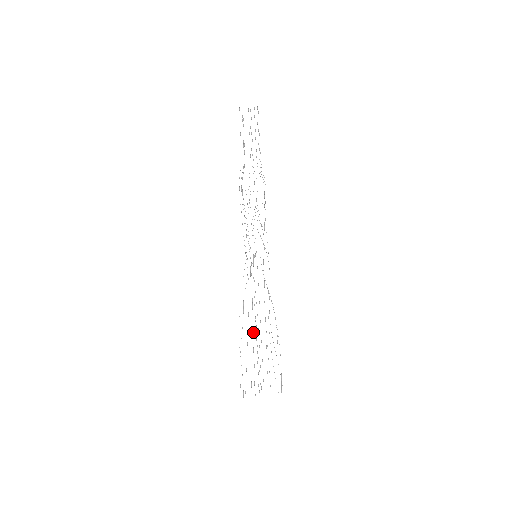
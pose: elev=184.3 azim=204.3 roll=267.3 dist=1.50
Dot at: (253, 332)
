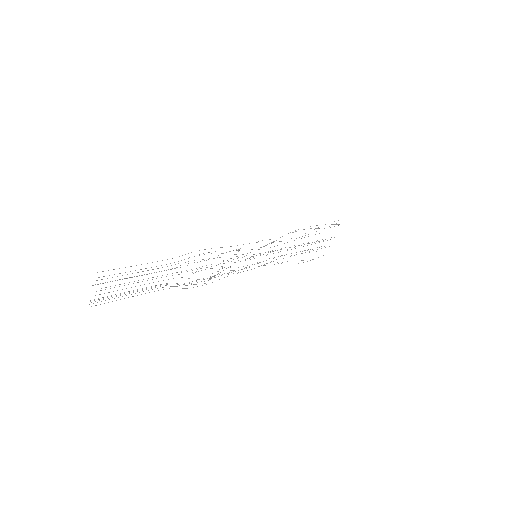
Dot at: occluded
